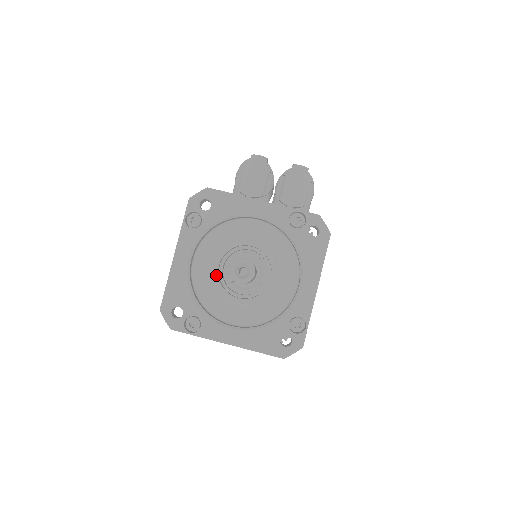
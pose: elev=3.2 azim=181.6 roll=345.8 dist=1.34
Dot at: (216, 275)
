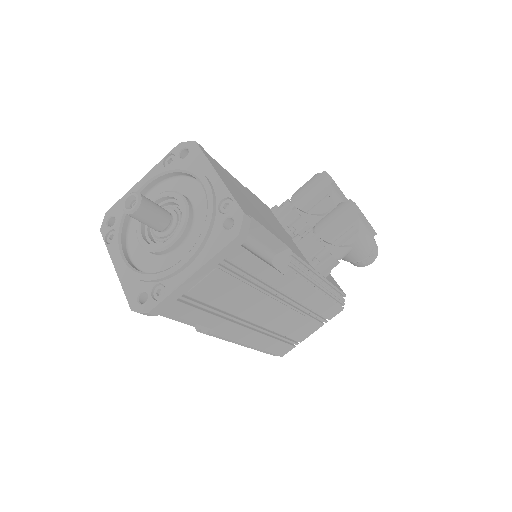
Dot at: occluded
